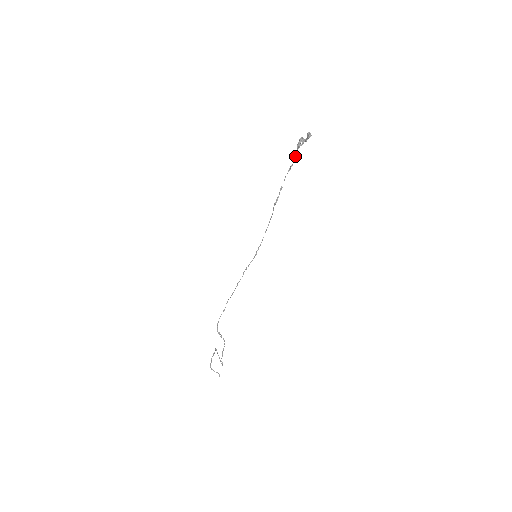
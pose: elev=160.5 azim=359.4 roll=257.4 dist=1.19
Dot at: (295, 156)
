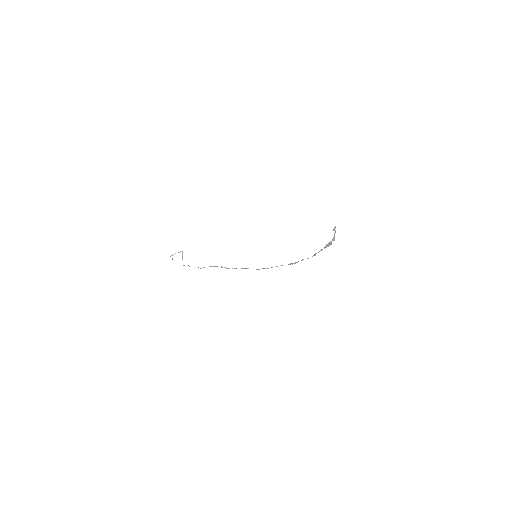
Dot at: (321, 250)
